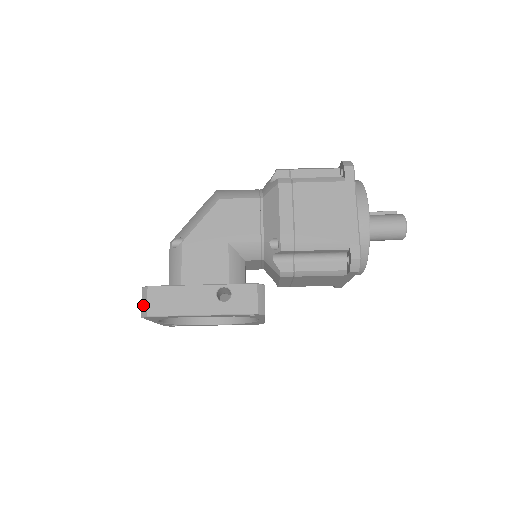
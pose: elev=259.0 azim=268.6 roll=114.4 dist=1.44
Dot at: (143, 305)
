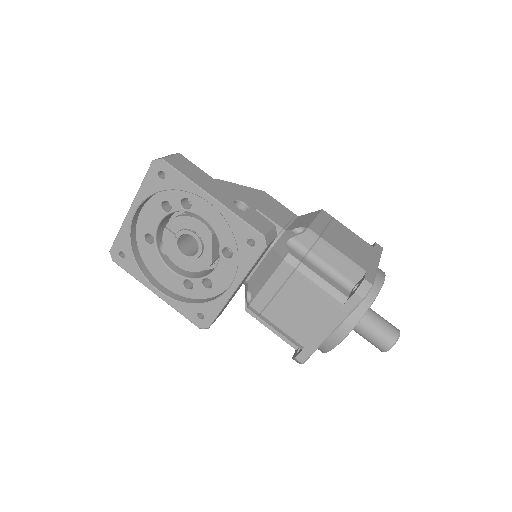
Dot at: (163, 157)
